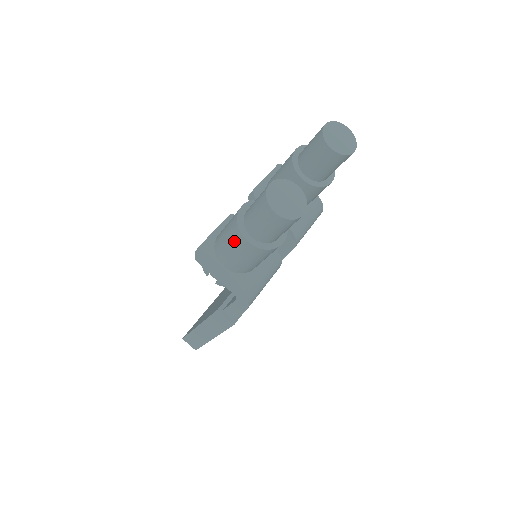
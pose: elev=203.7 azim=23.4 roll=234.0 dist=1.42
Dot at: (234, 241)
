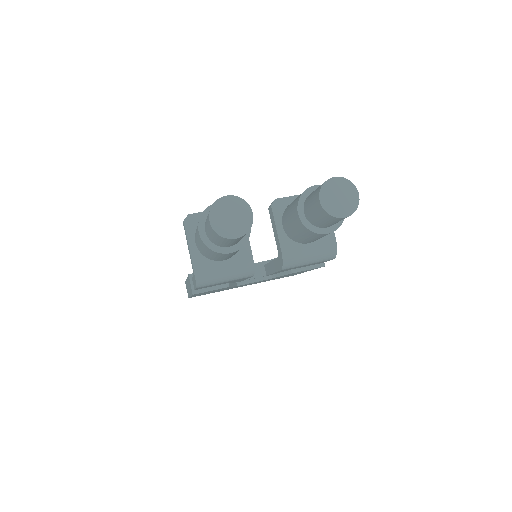
Dot at: (197, 226)
